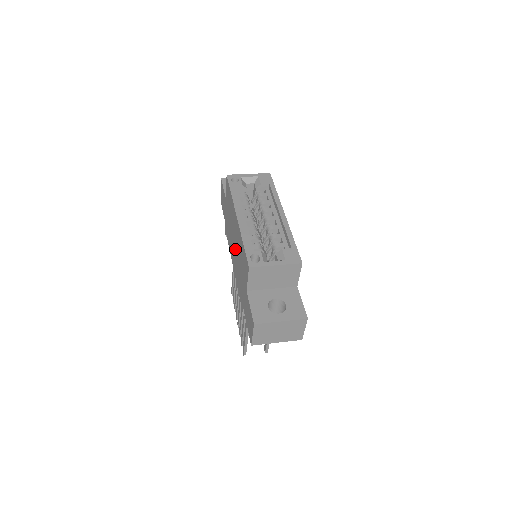
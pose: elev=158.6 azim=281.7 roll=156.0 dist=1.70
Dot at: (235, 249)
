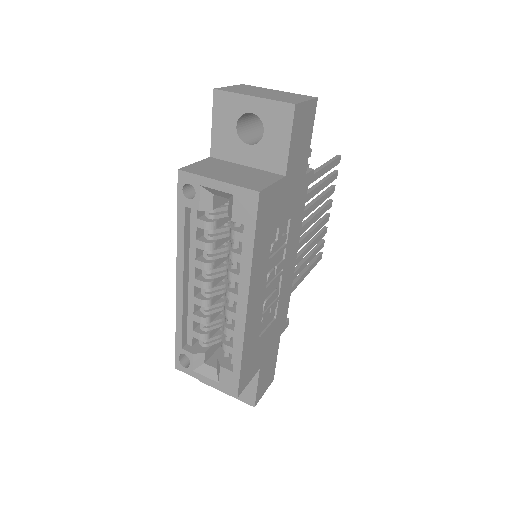
Dot at: occluded
